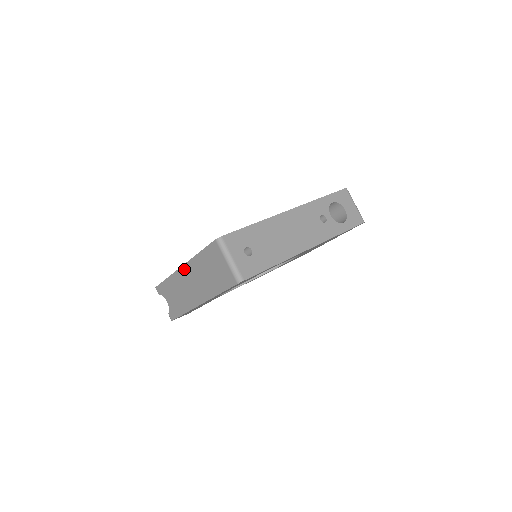
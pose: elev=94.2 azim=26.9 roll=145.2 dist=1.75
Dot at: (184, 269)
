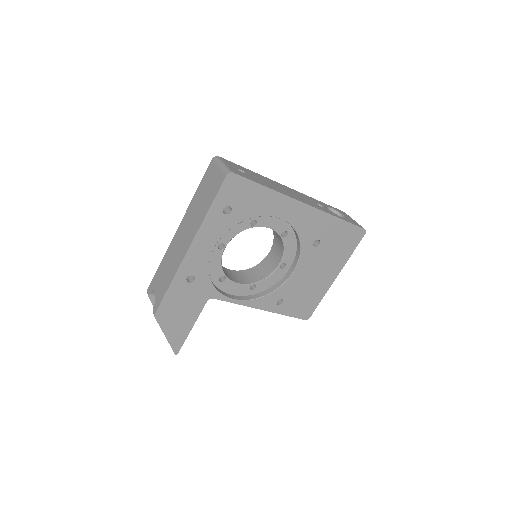
Dot at: (180, 226)
